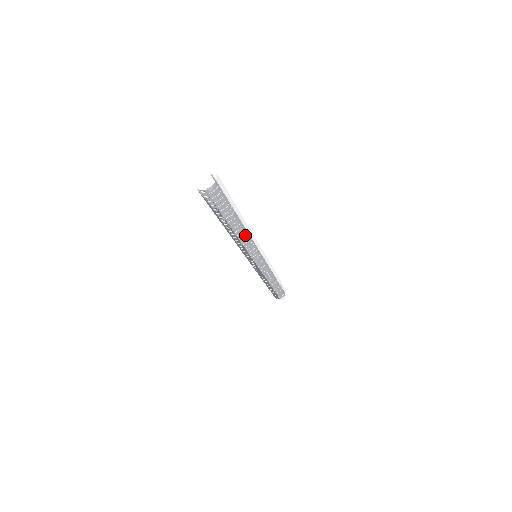
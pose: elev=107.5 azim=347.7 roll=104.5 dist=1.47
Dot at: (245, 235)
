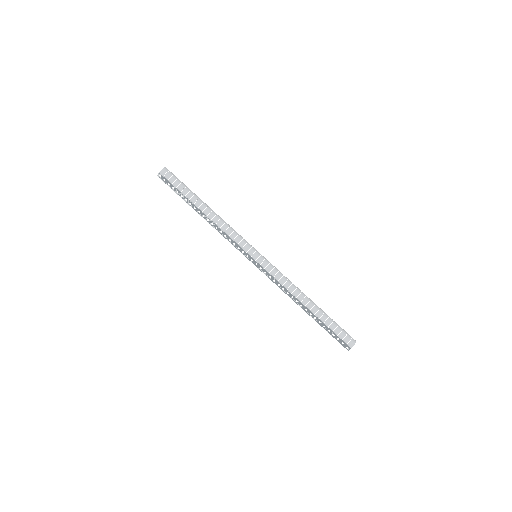
Dot at: (219, 219)
